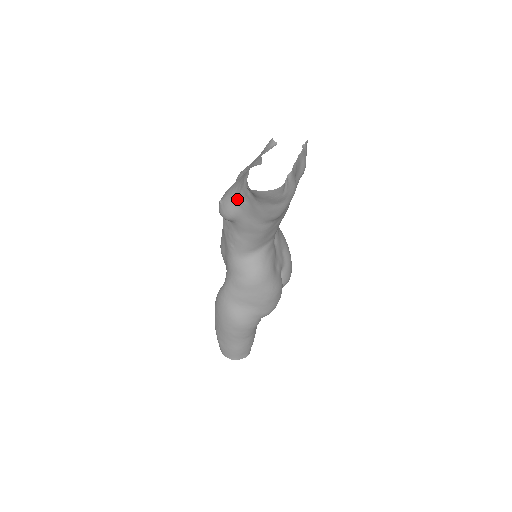
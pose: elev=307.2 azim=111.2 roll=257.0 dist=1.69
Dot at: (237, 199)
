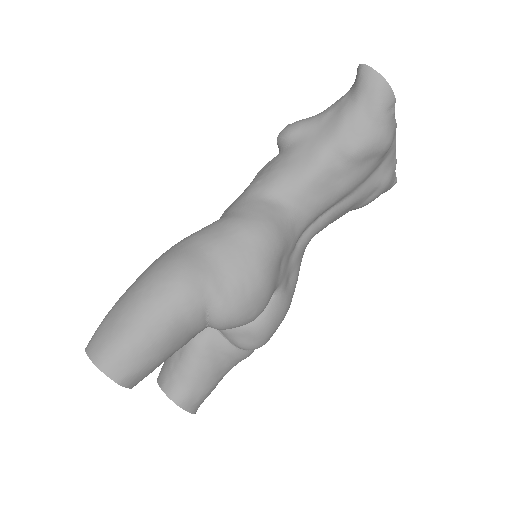
Dot at: (319, 114)
